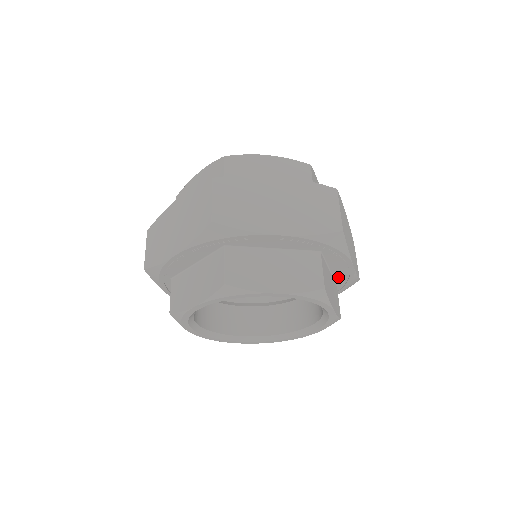
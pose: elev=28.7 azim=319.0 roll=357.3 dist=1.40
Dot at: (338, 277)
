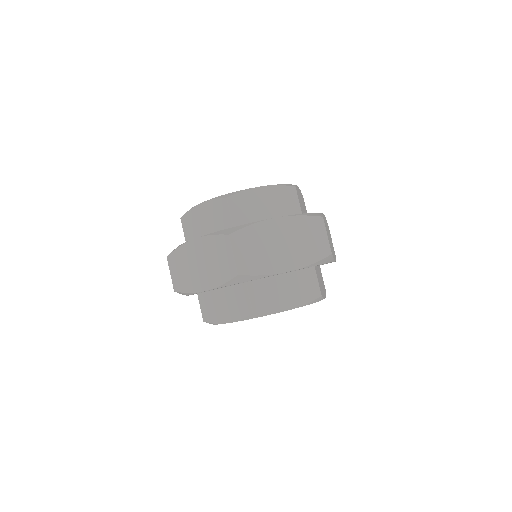
Dot at: (299, 269)
